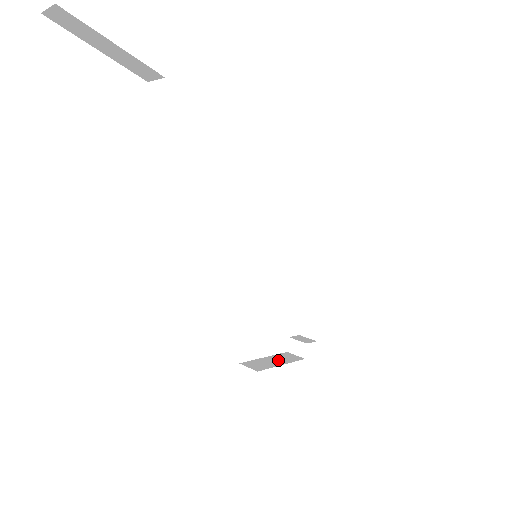
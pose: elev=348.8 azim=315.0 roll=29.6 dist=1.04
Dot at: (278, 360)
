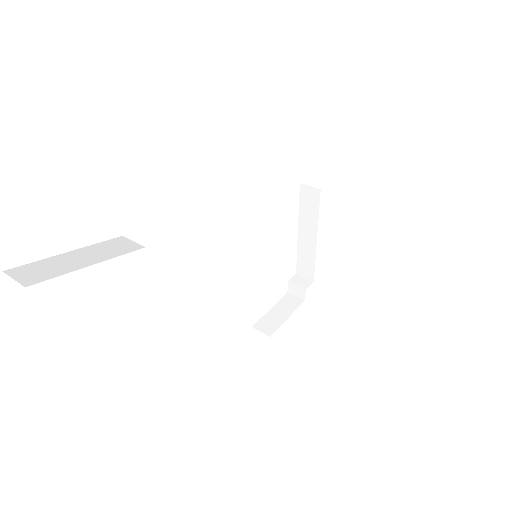
Dot at: (283, 311)
